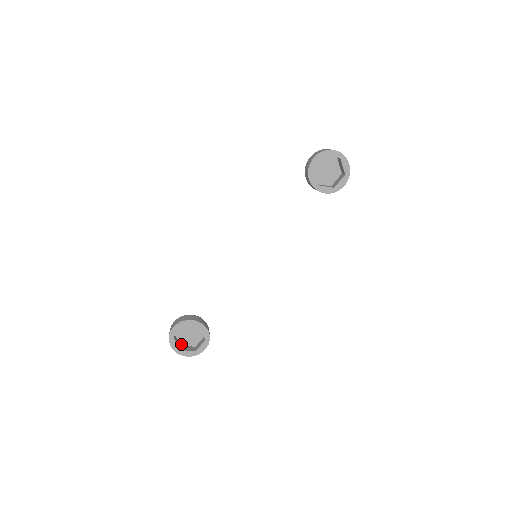
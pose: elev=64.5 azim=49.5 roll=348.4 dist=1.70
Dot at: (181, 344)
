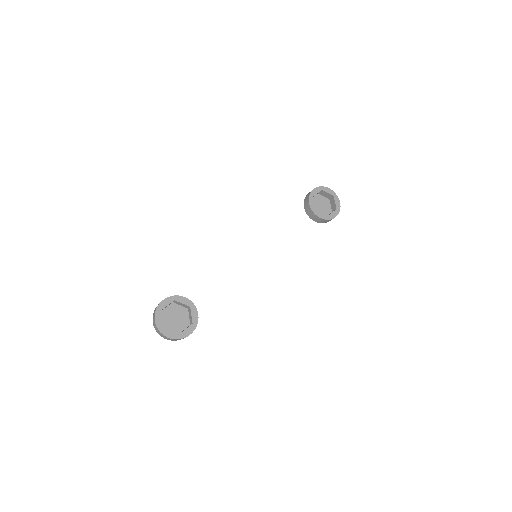
Dot at: occluded
